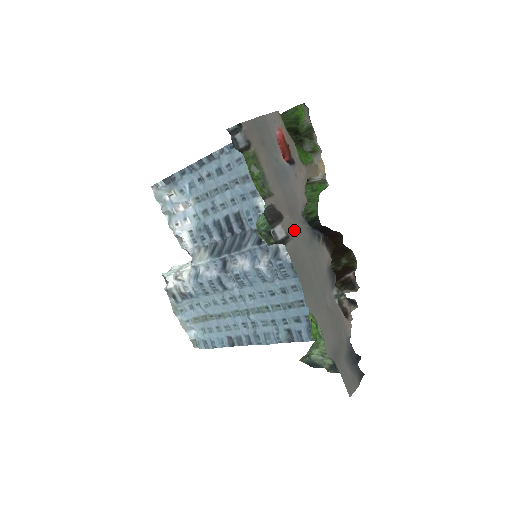
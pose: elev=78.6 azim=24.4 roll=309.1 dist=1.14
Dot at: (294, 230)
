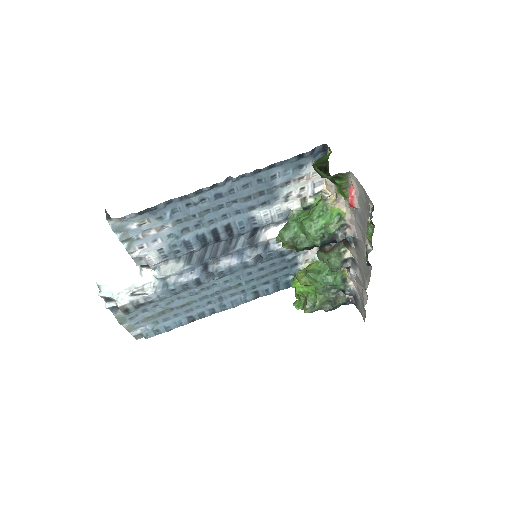
Dot at: occluded
